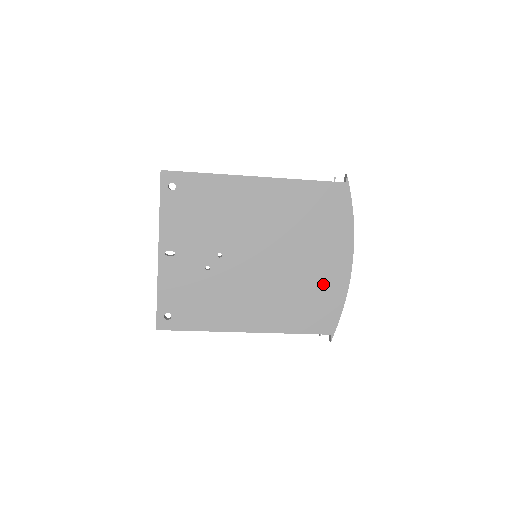
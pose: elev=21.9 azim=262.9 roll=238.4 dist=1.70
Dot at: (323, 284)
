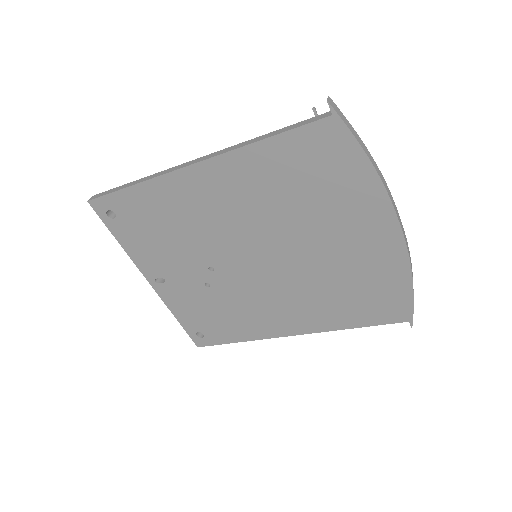
Dot at: (366, 268)
